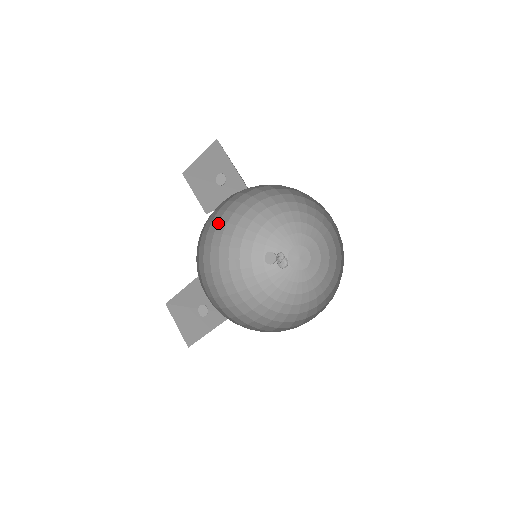
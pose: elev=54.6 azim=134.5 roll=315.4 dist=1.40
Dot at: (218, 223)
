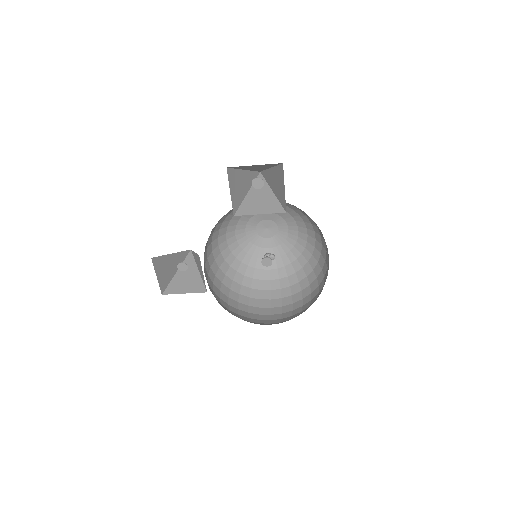
Dot at: occluded
